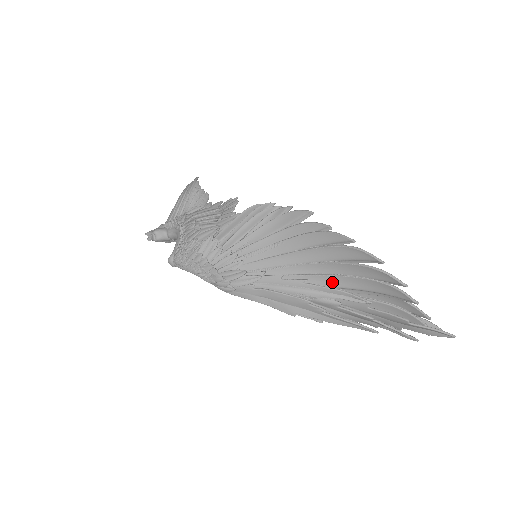
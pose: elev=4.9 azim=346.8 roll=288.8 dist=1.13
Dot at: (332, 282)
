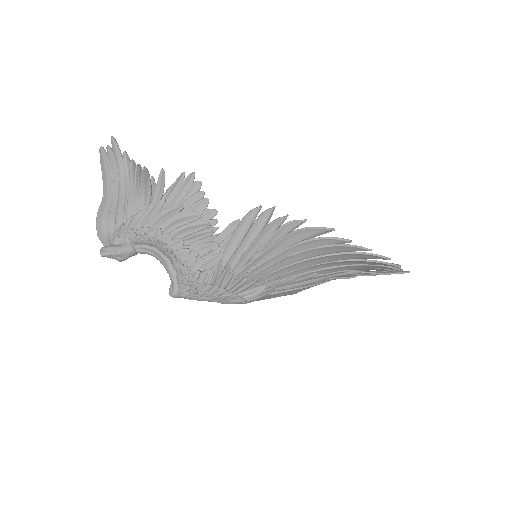
Dot at: (337, 270)
